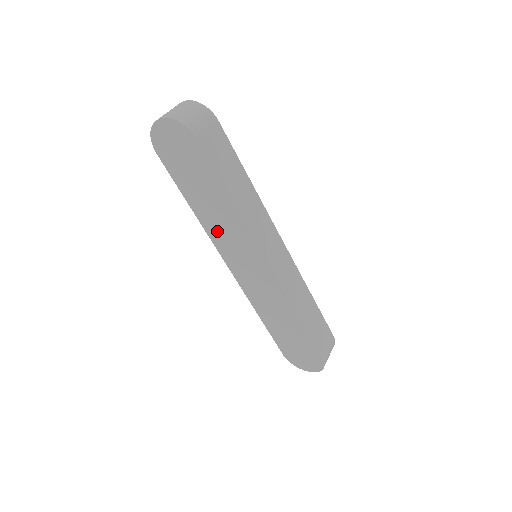
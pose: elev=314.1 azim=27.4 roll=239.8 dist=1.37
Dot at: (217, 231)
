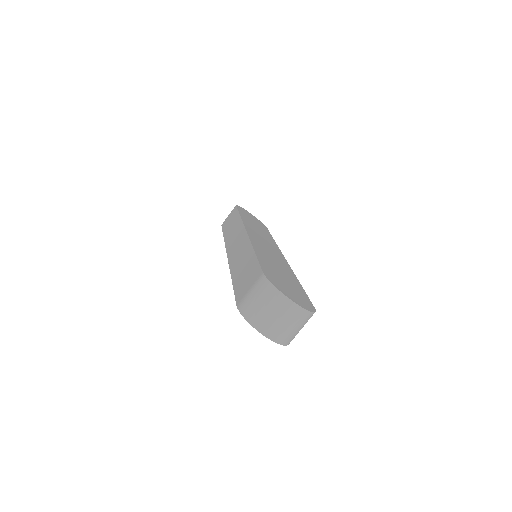
Dot at: occluded
